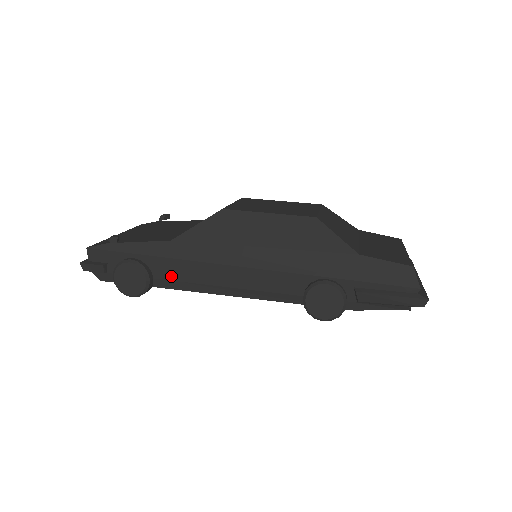
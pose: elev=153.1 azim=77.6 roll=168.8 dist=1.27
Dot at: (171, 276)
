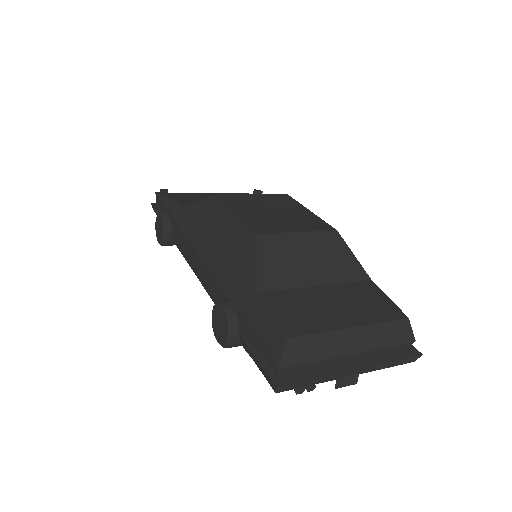
Dot at: (177, 239)
